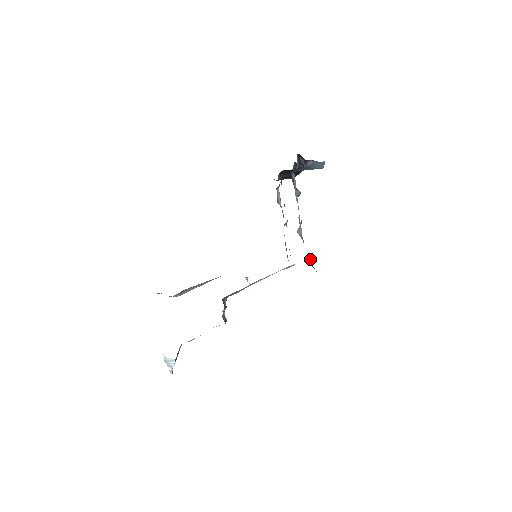
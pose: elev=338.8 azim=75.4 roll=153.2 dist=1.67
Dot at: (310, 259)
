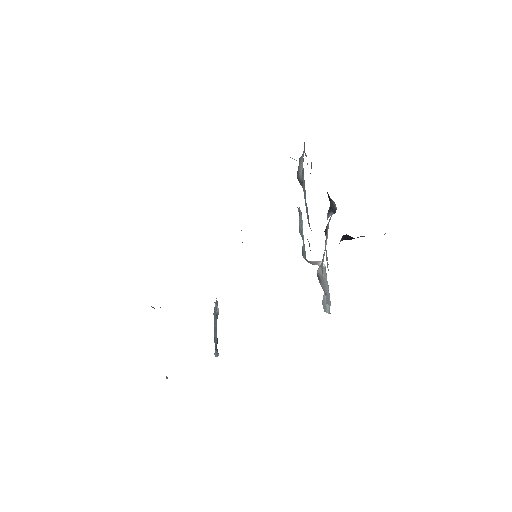
Dot at: occluded
